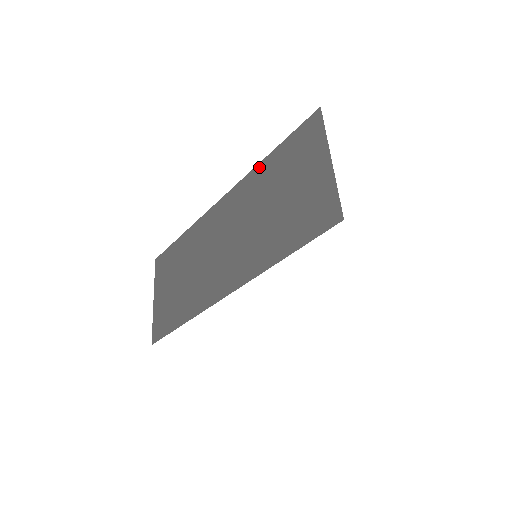
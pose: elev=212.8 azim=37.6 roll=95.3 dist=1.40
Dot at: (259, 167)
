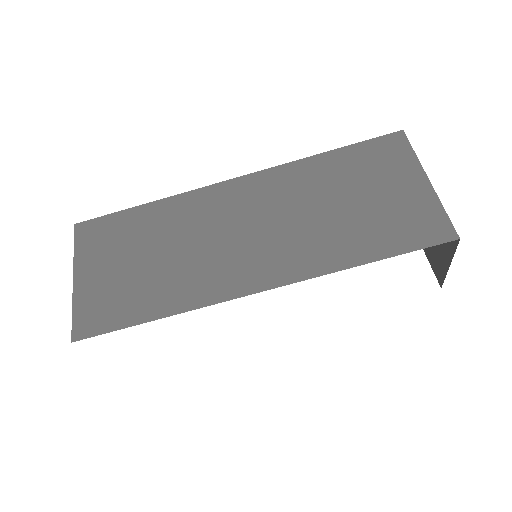
Dot at: (309, 161)
